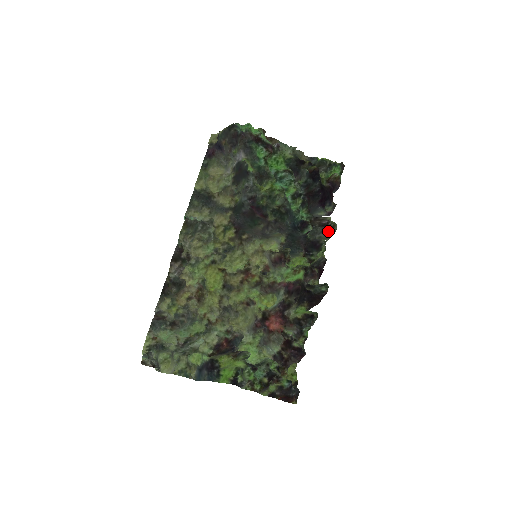
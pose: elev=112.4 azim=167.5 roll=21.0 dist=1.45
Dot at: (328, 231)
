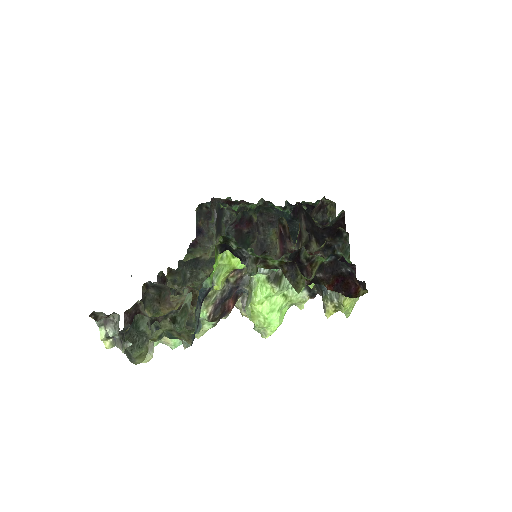
Dot at: (328, 209)
